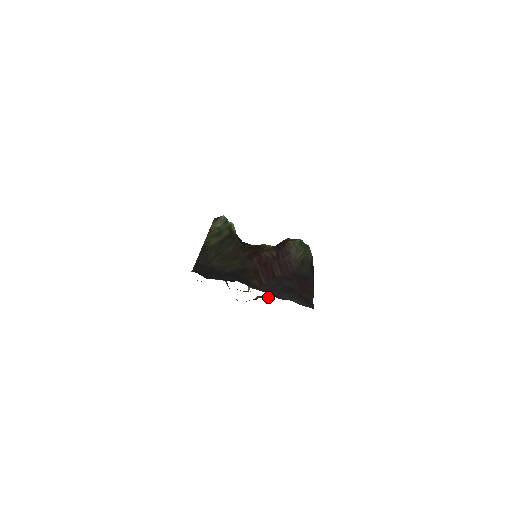
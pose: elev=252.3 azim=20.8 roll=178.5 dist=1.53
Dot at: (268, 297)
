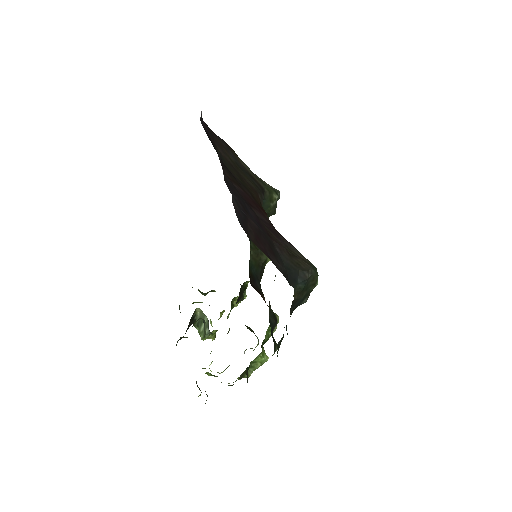
Dot at: occluded
